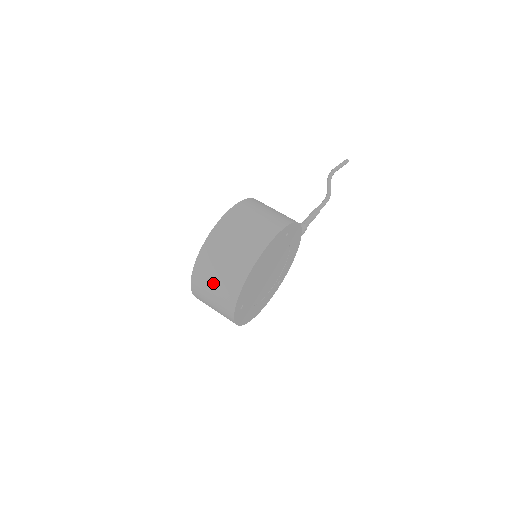
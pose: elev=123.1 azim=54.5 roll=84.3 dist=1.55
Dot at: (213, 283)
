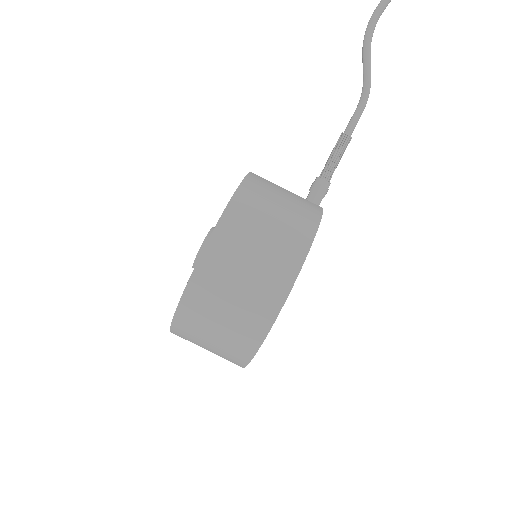
Dot at: occluded
